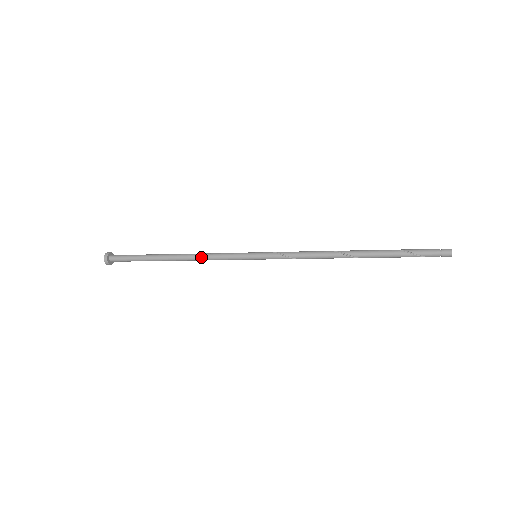
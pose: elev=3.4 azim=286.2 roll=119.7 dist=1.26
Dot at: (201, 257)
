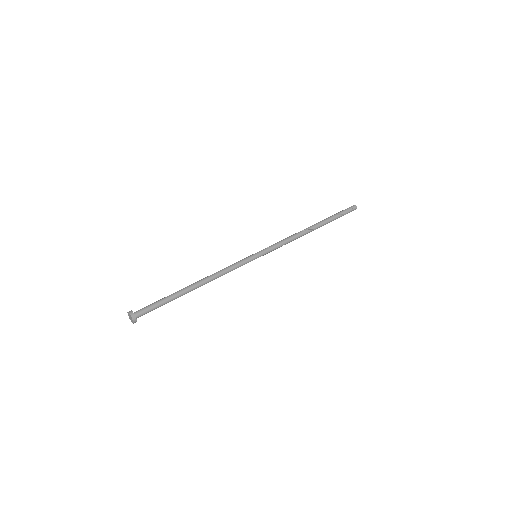
Dot at: (219, 275)
